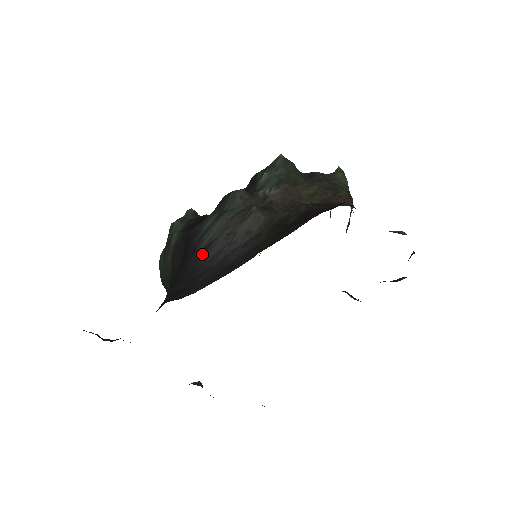
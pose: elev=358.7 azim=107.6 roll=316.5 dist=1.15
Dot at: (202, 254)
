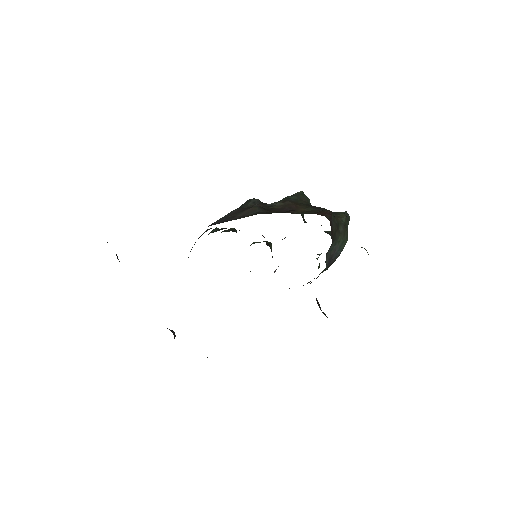
Dot at: occluded
